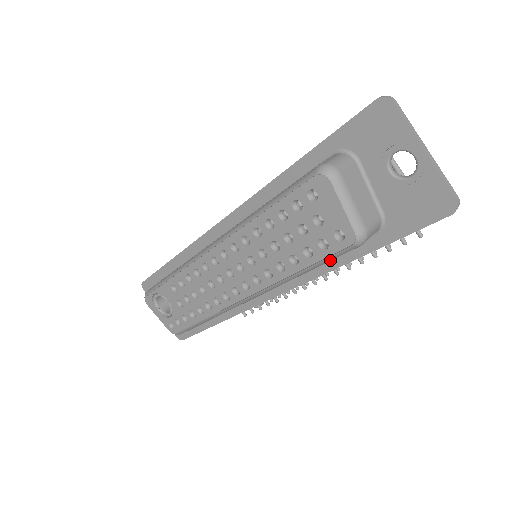
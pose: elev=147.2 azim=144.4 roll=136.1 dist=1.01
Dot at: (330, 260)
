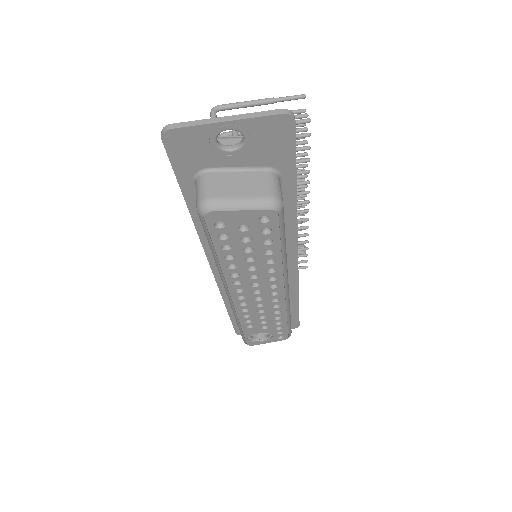
Dot at: (284, 229)
